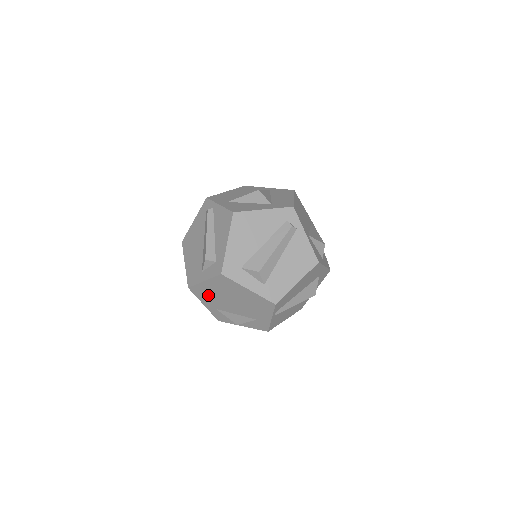
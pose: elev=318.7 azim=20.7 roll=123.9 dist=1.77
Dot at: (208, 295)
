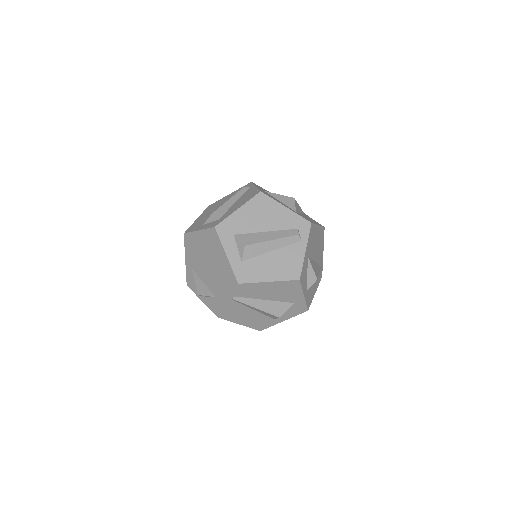
Dot at: (194, 249)
